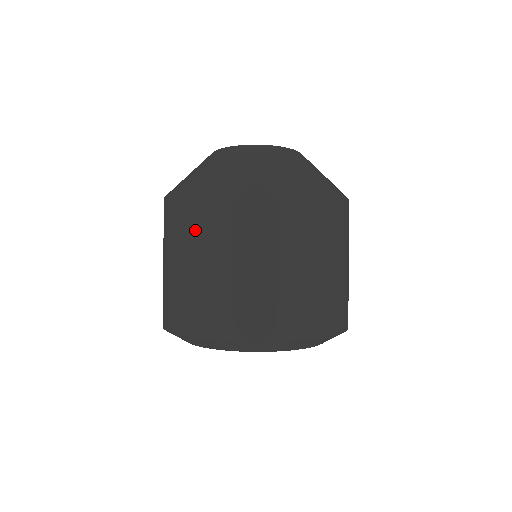
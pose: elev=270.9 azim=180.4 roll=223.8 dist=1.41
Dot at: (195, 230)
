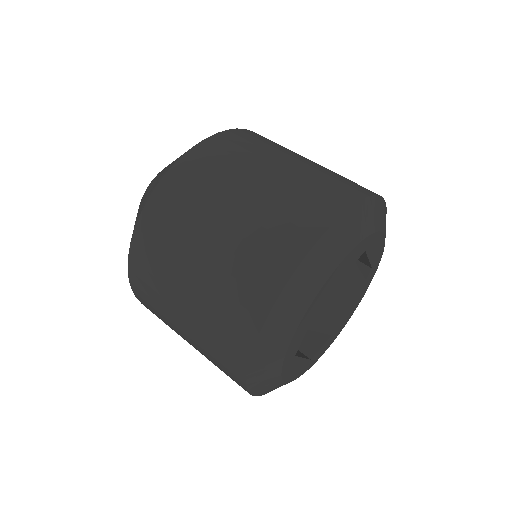
Dot at: (168, 246)
